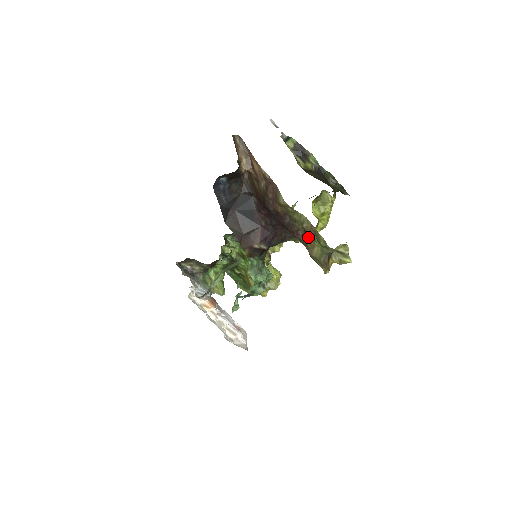
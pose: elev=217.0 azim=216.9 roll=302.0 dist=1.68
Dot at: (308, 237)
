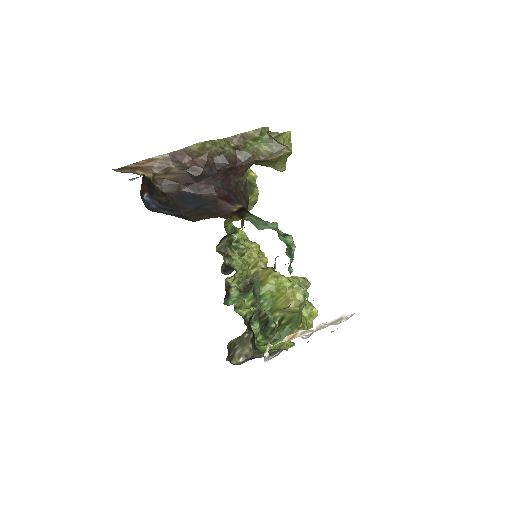
Dot at: (246, 150)
